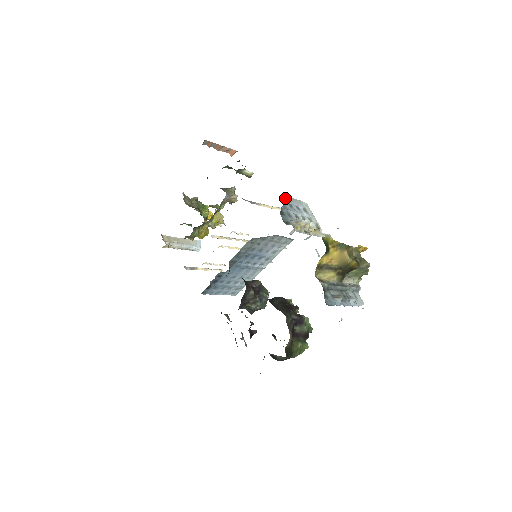
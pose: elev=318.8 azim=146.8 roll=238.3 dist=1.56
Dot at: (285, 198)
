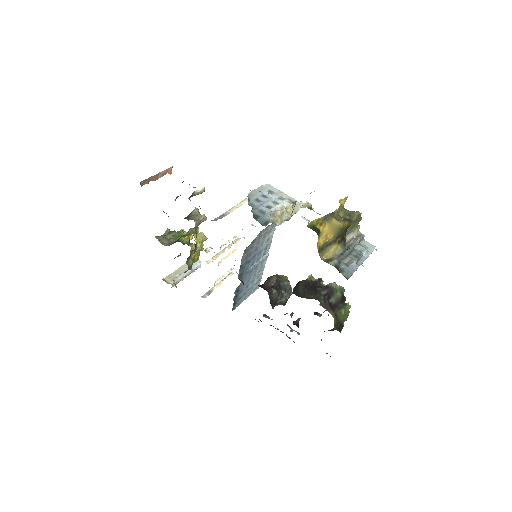
Dot at: (248, 198)
